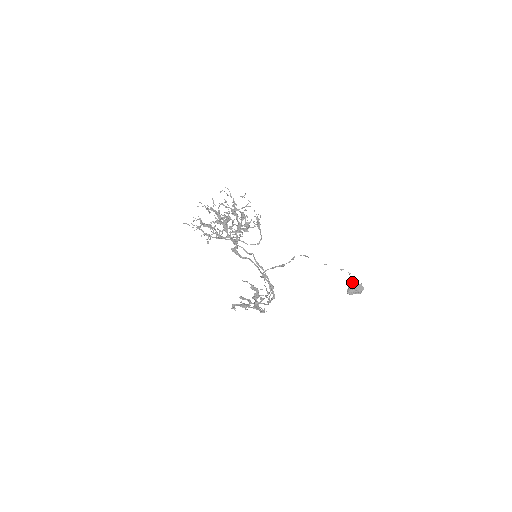
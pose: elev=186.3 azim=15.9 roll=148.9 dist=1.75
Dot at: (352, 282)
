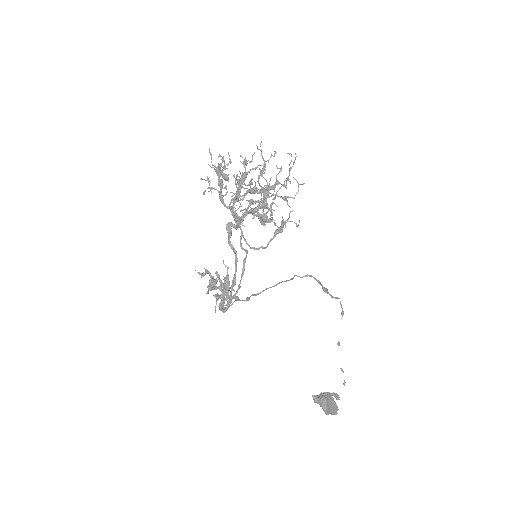
Dot at: (335, 394)
